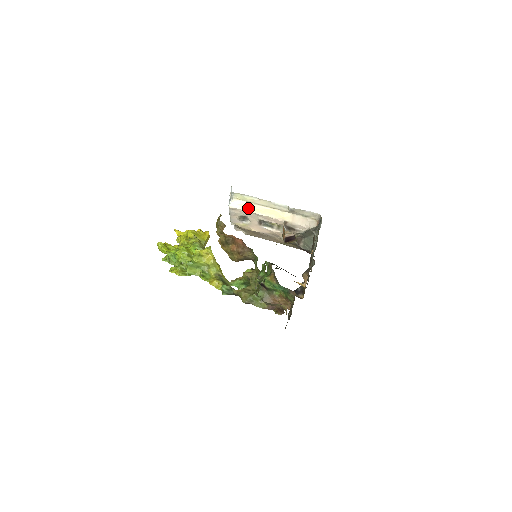
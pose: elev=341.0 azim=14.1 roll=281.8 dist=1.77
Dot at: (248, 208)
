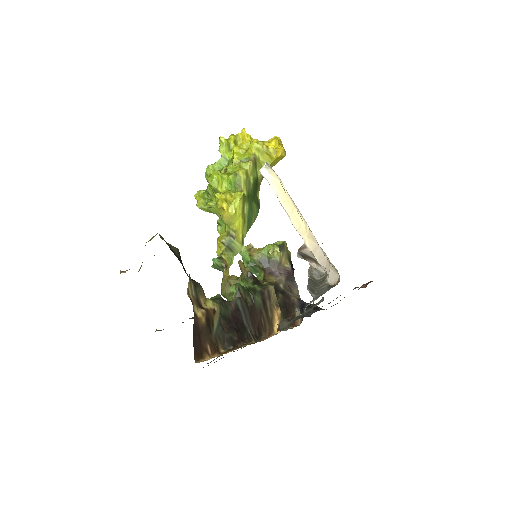
Dot at: (277, 190)
